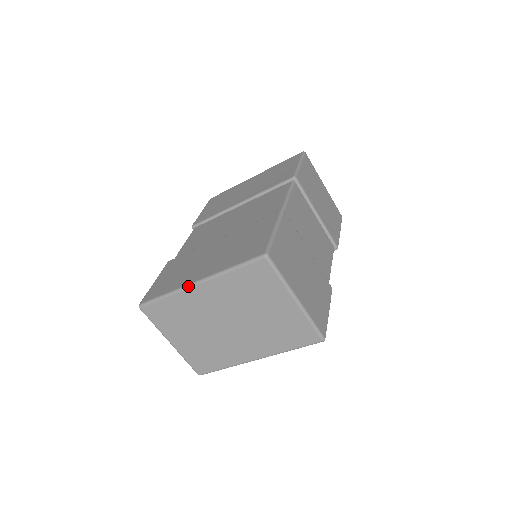
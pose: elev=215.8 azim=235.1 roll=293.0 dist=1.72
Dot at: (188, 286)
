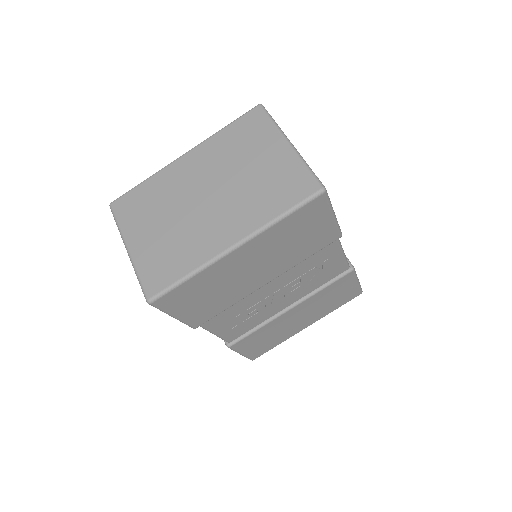
Dot at: occluded
